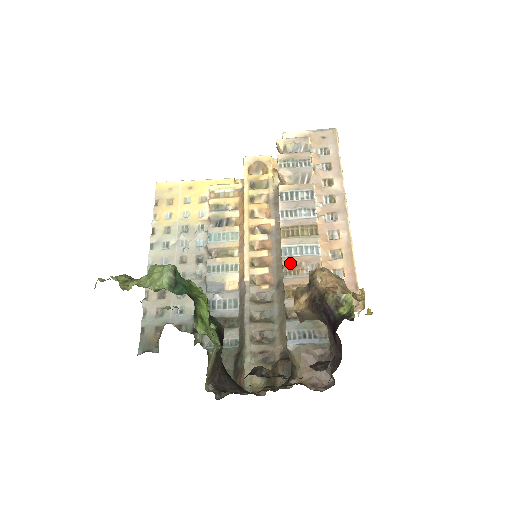
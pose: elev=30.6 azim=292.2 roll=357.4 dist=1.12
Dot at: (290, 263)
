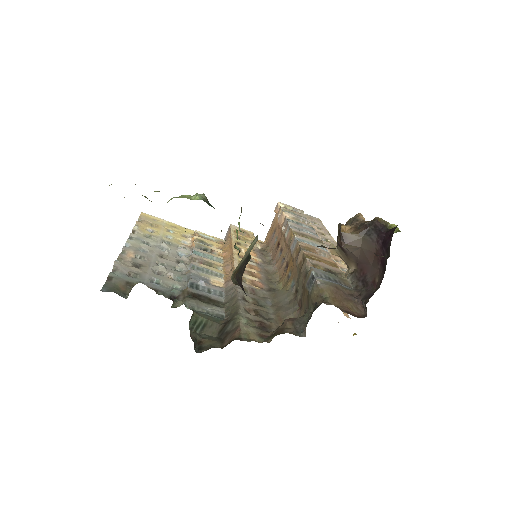
Dot at: (306, 245)
